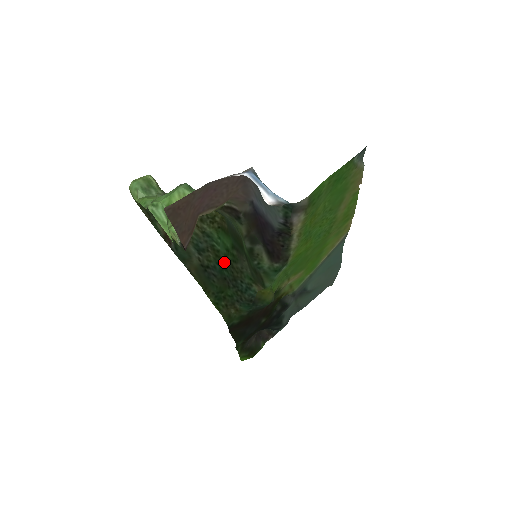
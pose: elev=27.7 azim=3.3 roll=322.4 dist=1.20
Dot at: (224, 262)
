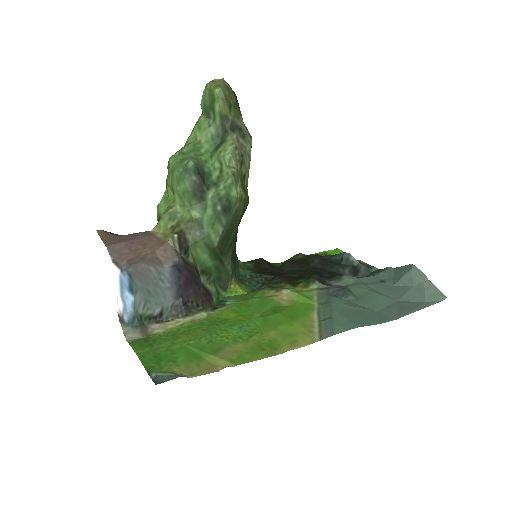
Dot at: (236, 233)
